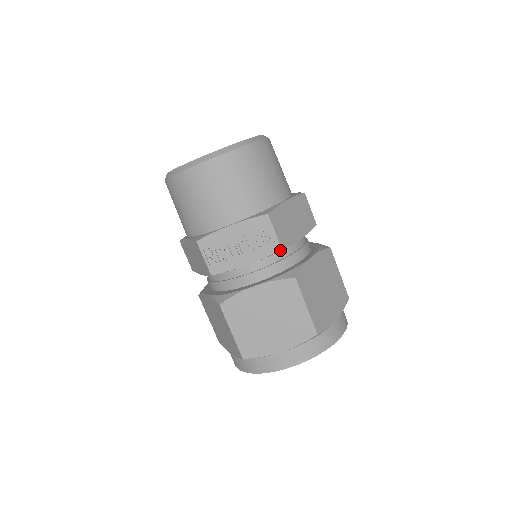
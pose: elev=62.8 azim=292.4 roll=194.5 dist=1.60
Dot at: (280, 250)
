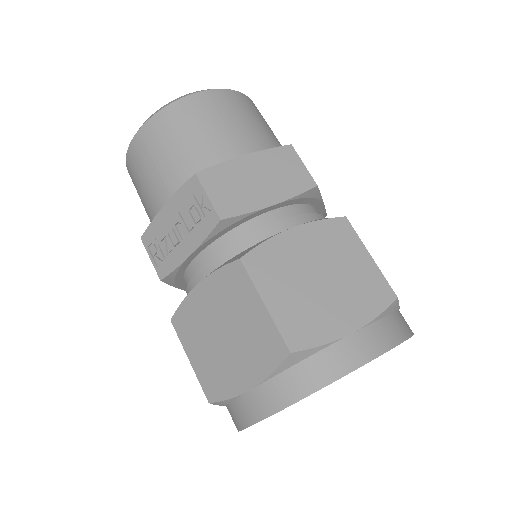
Dot at: (220, 222)
